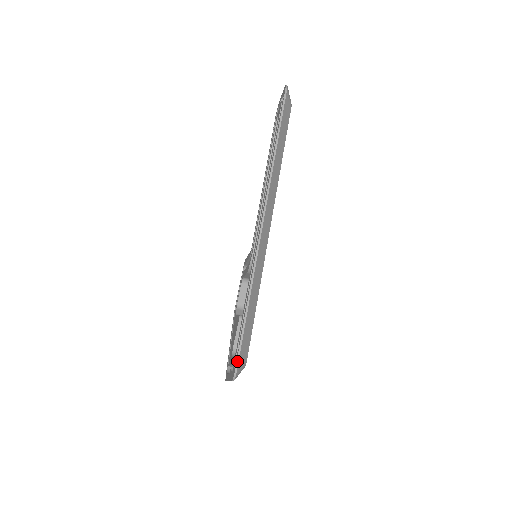
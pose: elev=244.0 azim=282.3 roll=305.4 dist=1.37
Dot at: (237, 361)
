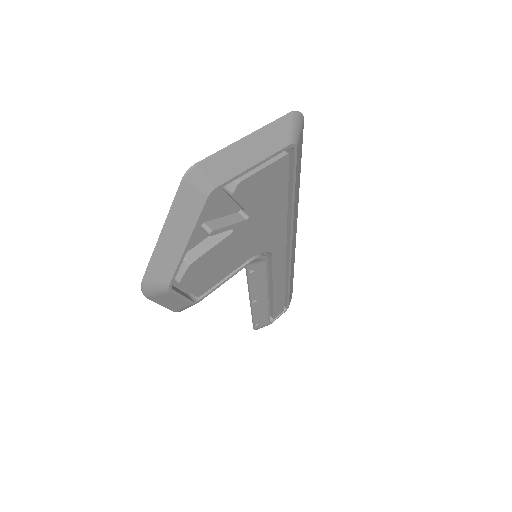
Dot at: (302, 126)
